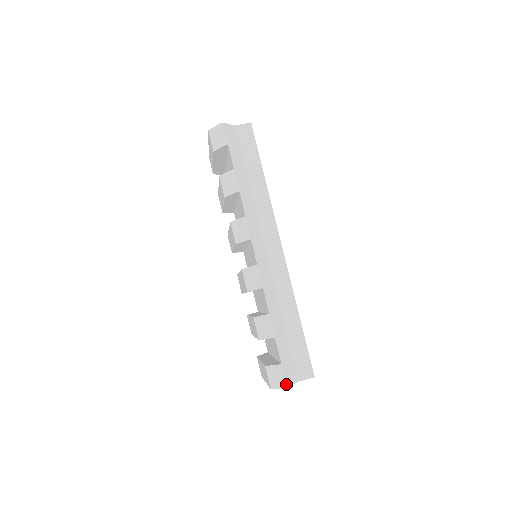
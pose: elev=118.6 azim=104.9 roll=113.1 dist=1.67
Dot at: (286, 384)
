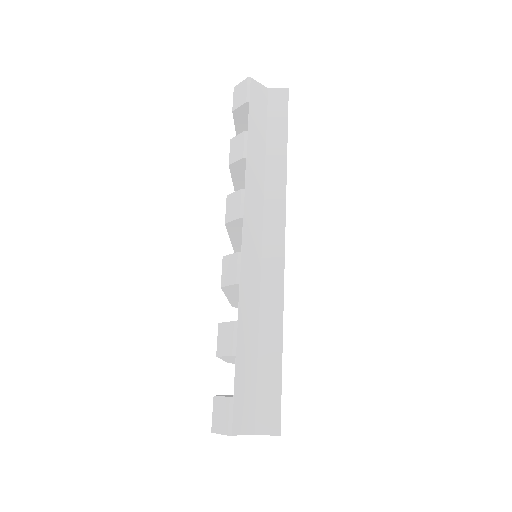
Dot at: (231, 429)
